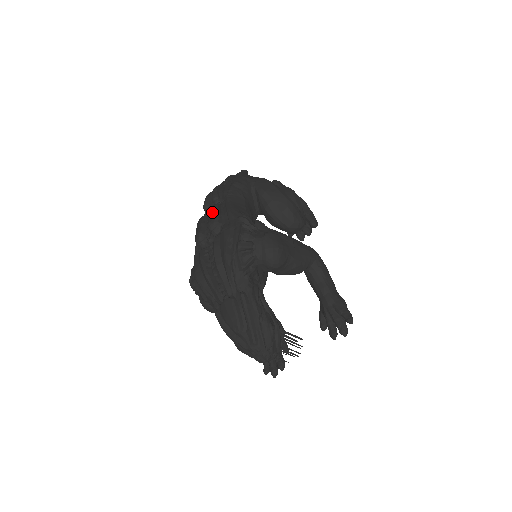
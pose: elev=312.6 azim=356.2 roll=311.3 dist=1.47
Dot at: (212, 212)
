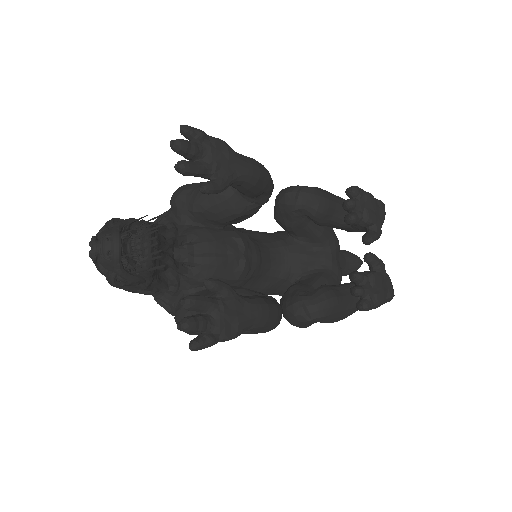
Dot at: occluded
